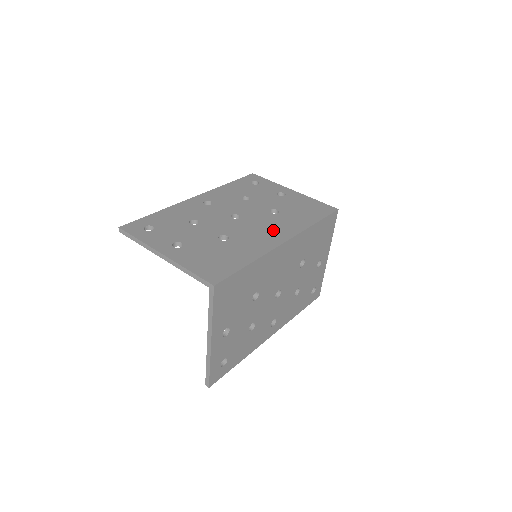
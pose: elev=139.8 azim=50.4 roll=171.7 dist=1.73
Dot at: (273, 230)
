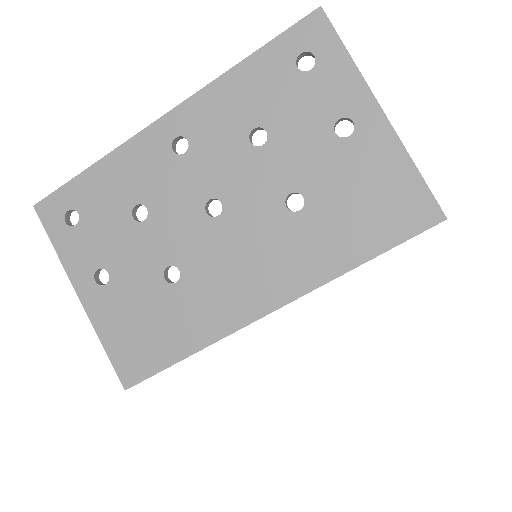
Dot at: (263, 271)
